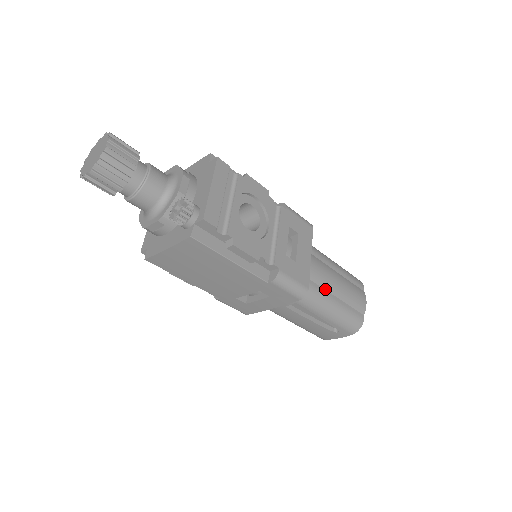
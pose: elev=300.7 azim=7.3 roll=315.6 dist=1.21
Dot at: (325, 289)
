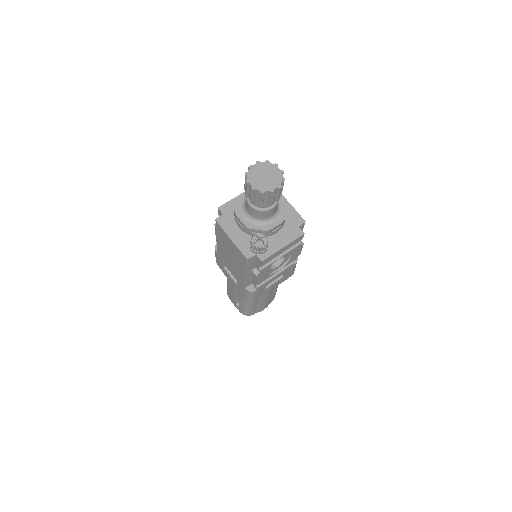
Dot at: occluded
